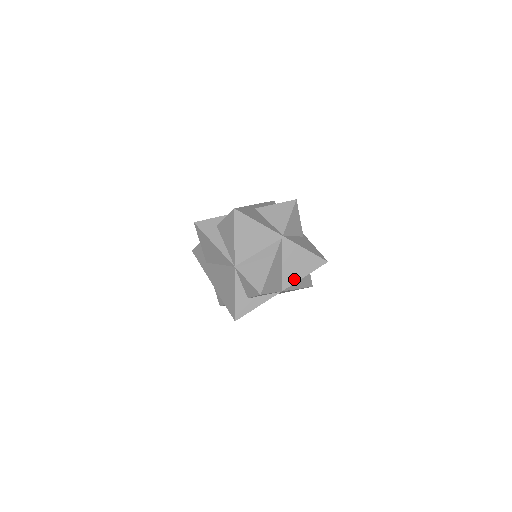
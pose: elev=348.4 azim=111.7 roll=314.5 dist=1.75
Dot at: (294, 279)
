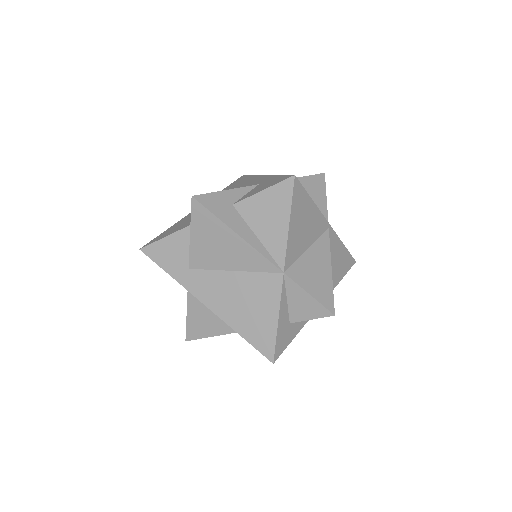
Dot at: occluded
